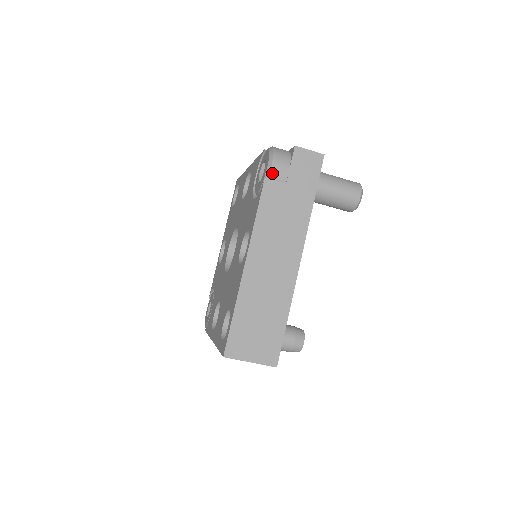
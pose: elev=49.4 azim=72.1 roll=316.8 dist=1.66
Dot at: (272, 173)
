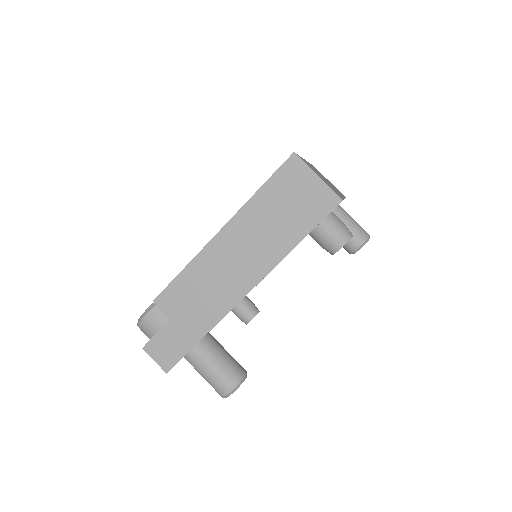
Dot at: occluded
